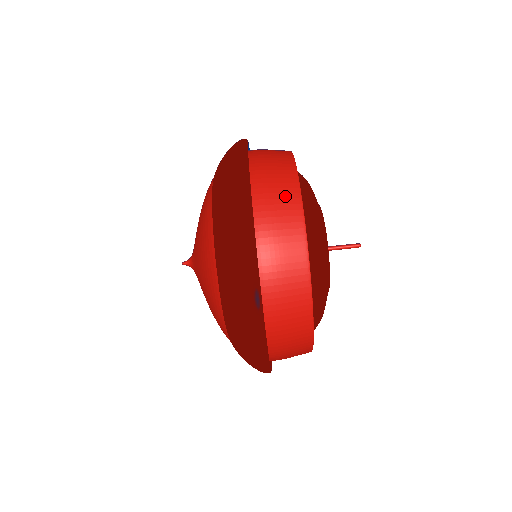
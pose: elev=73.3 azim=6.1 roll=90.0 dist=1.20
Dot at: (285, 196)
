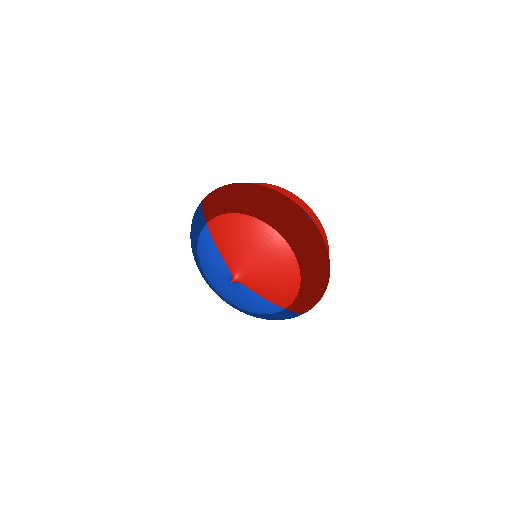
Dot at: (263, 185)
